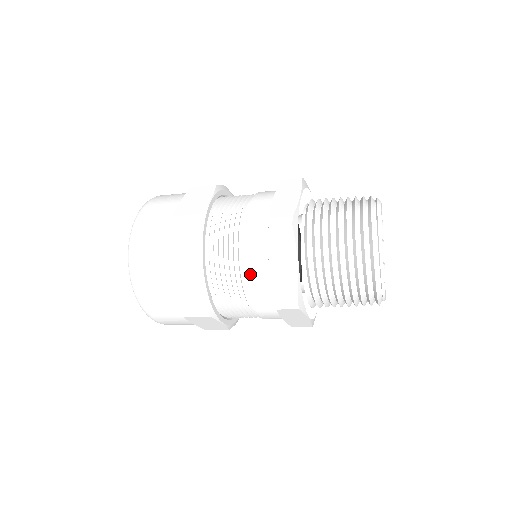
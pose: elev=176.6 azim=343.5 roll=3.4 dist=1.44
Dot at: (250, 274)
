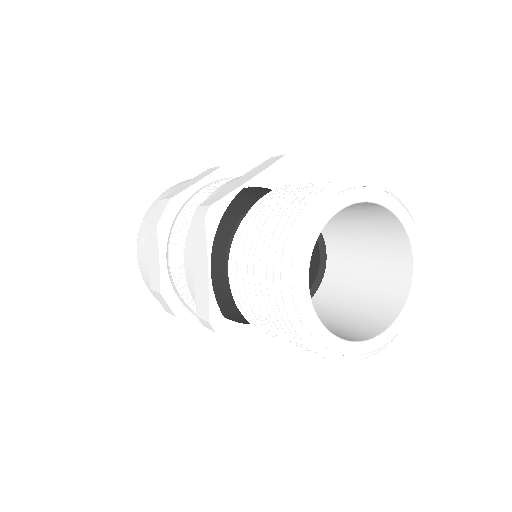
Dot at: (187, 275)
